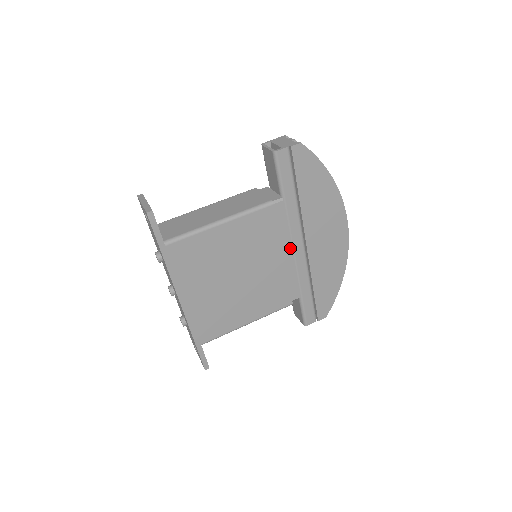
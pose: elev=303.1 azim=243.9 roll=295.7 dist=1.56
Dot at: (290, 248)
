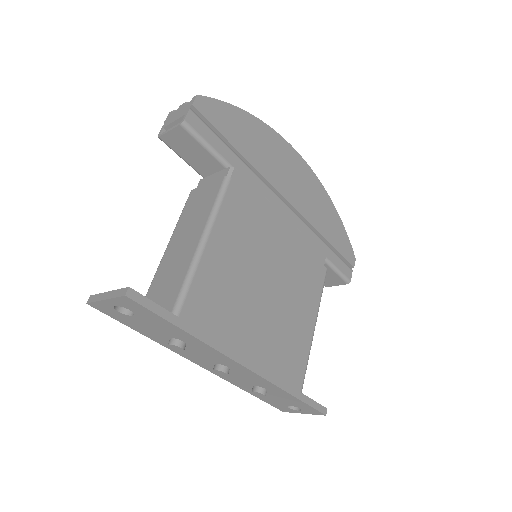
Dot at: (279, 214)
